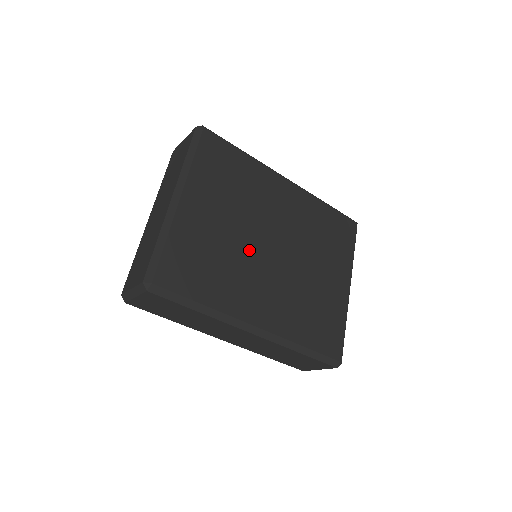
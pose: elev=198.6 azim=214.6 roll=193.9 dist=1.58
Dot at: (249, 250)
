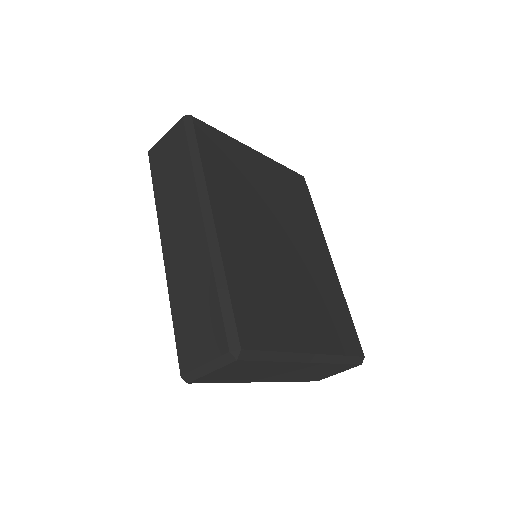
Dot at: (263, 211)
